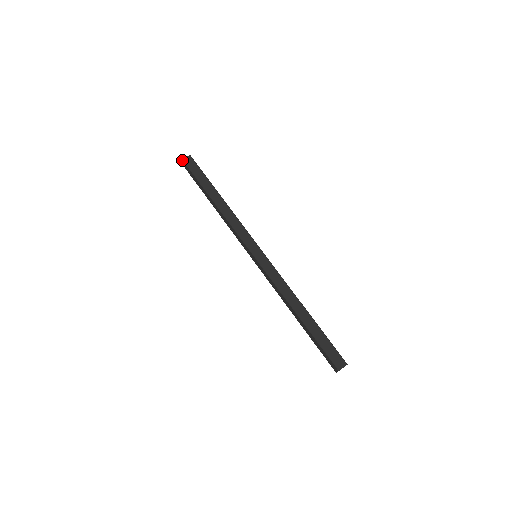
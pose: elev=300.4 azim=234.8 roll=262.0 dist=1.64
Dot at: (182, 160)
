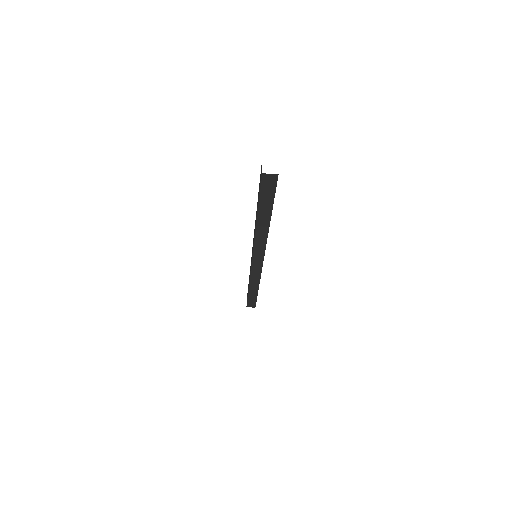
Dot at: (261, 172)
